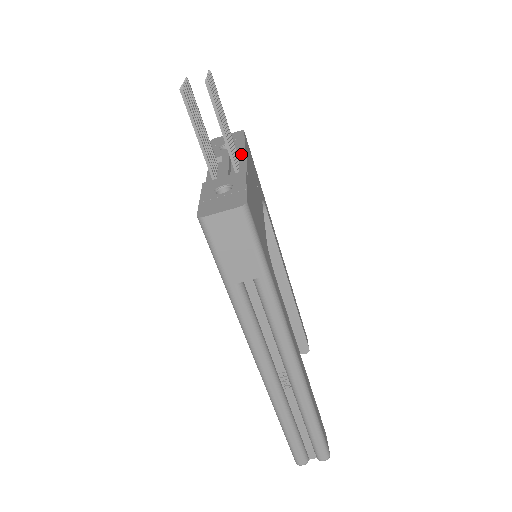
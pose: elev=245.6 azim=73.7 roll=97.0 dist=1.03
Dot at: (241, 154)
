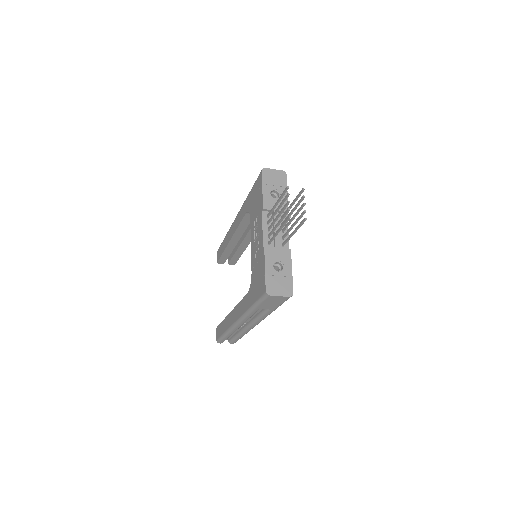
Dot at: occluded
